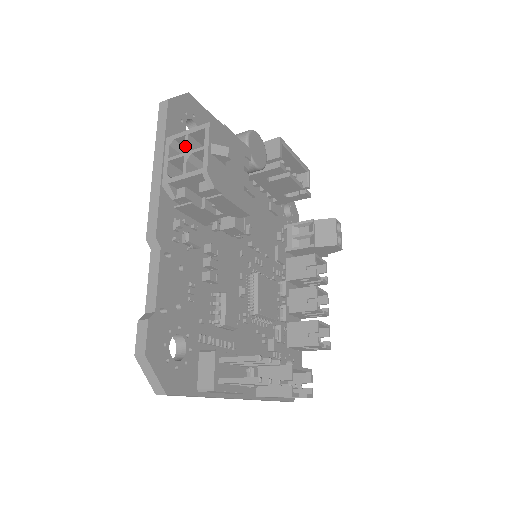
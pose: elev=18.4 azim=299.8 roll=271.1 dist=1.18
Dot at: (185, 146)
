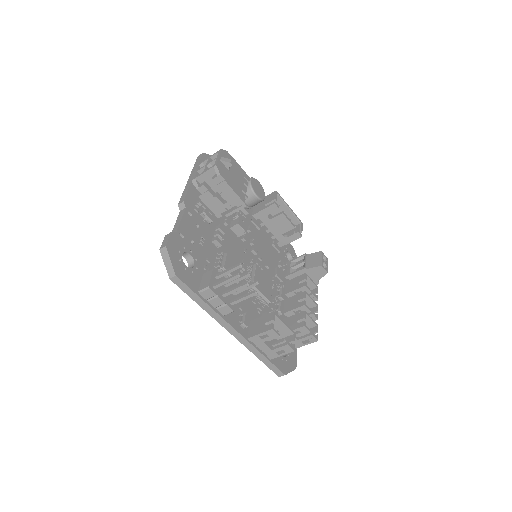
Dot at: (207, 162)
